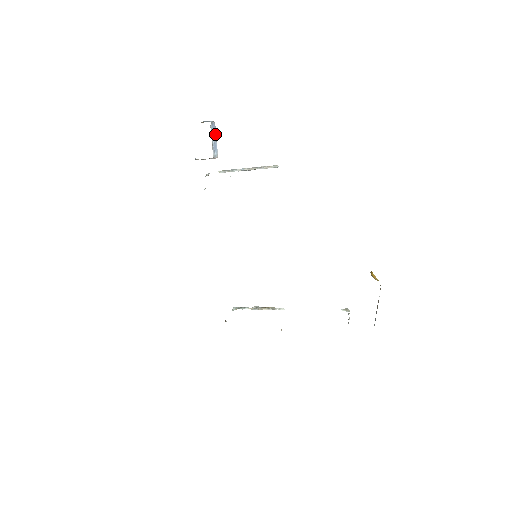
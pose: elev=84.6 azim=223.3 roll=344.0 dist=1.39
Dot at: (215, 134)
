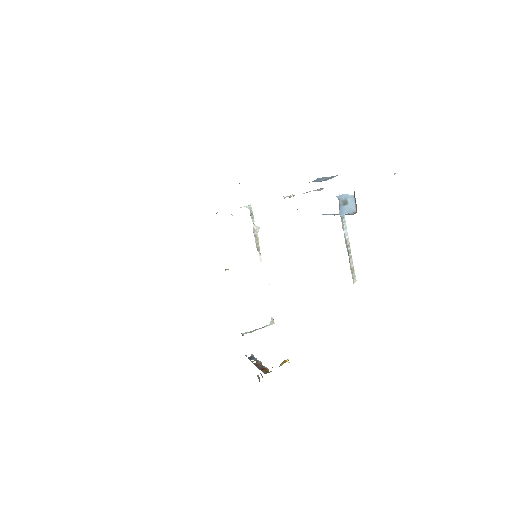
Dot at: occluded
